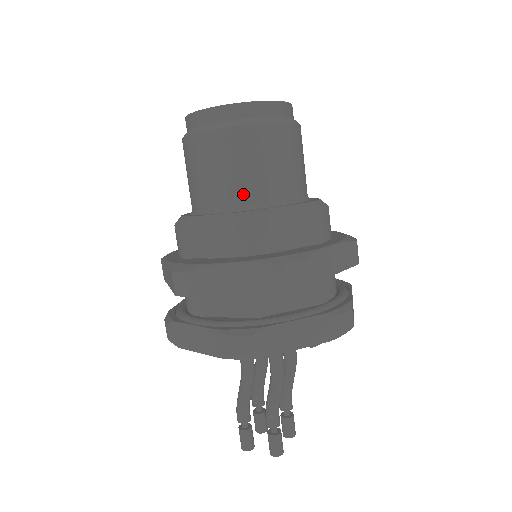
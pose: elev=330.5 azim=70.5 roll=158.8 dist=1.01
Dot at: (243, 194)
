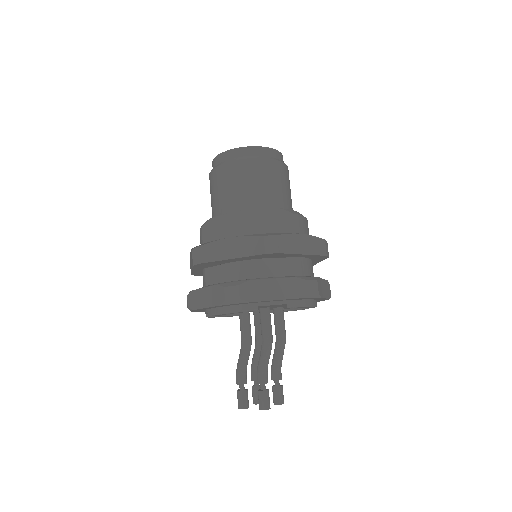
Dot at: (243, 201)
